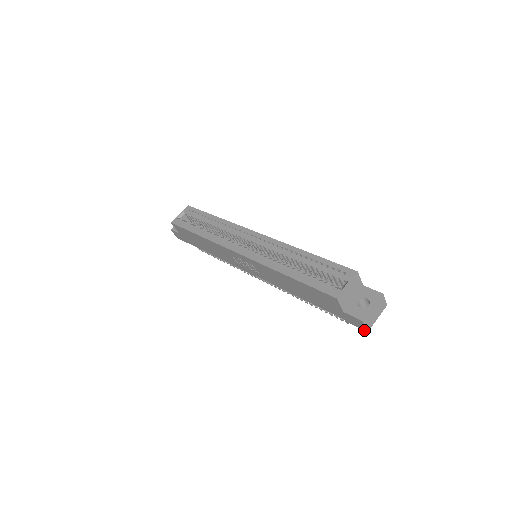
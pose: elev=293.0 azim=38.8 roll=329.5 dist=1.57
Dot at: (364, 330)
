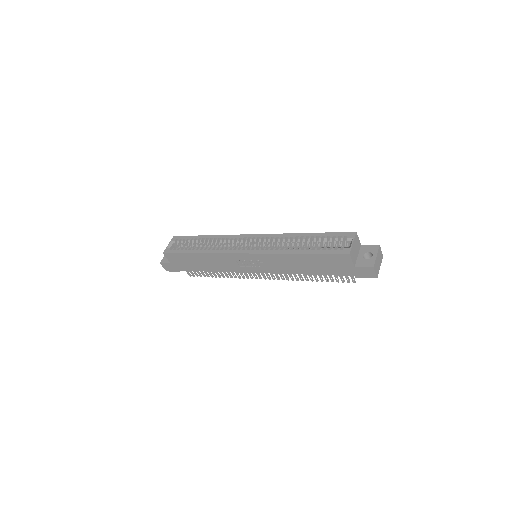
Dot at: occluded
